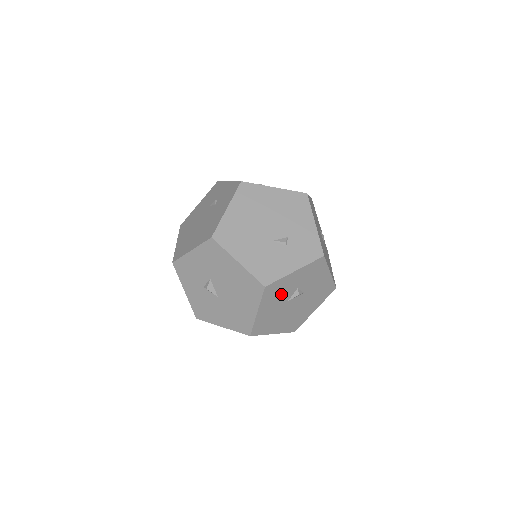
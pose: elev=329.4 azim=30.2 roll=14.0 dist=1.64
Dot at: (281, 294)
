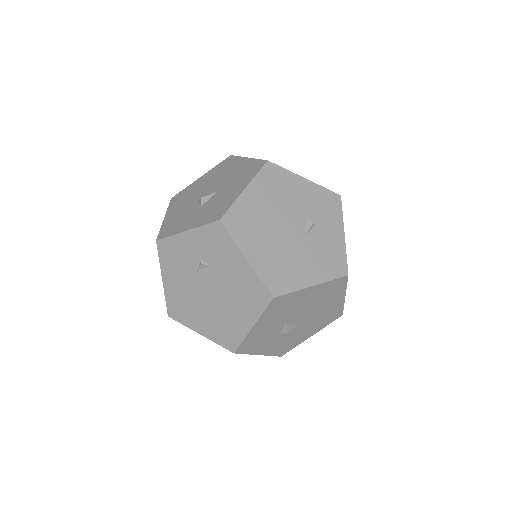
Dot at: occluded
